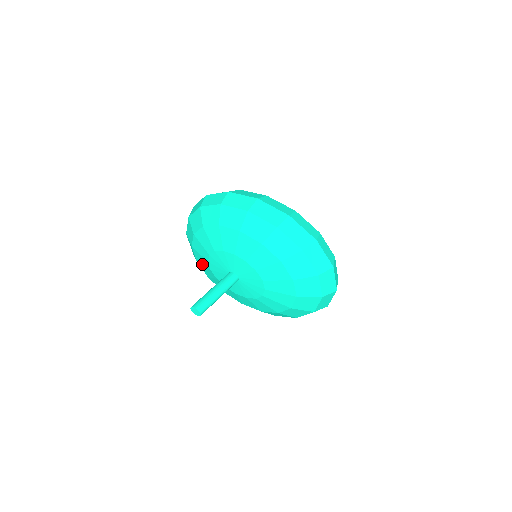
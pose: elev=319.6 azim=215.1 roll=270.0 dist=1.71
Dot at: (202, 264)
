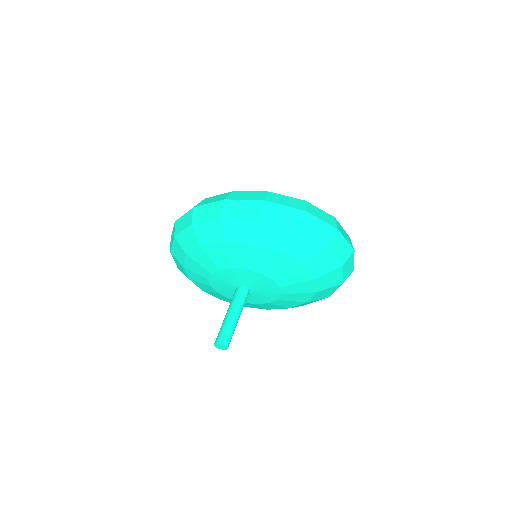
Dot at: (208, 291)
